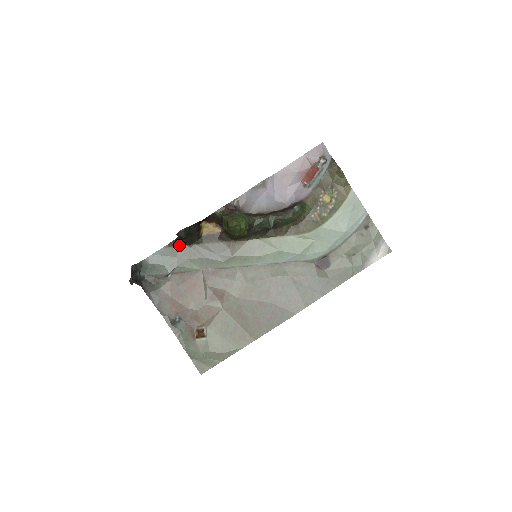
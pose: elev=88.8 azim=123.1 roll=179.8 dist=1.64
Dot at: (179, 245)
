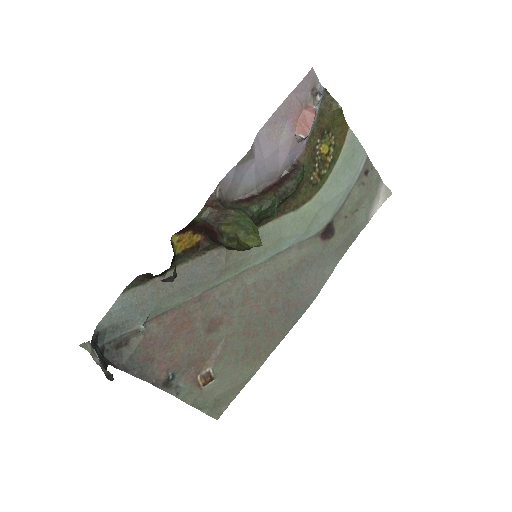
Dot at: (145, 281)
